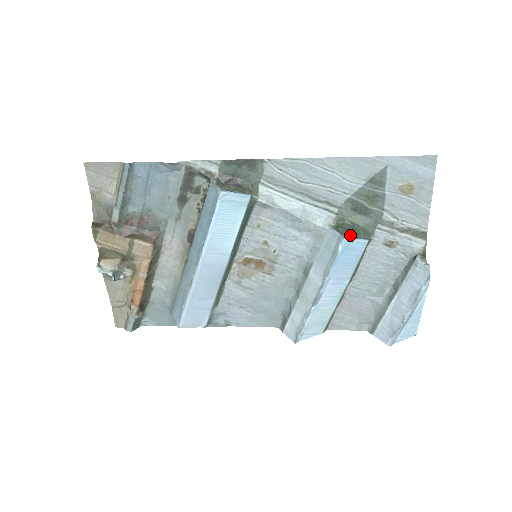
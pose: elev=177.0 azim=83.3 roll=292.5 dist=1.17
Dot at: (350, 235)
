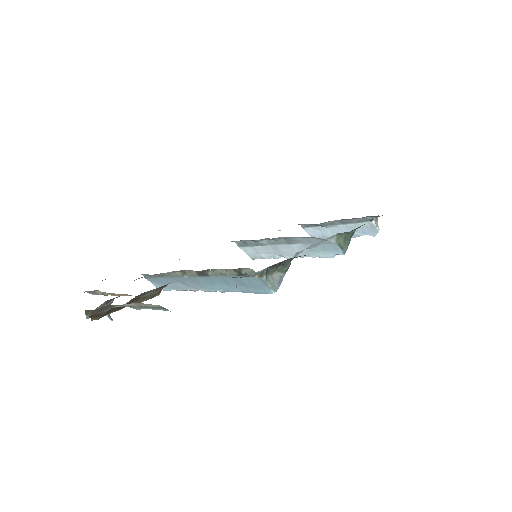
Dot at: occluded
